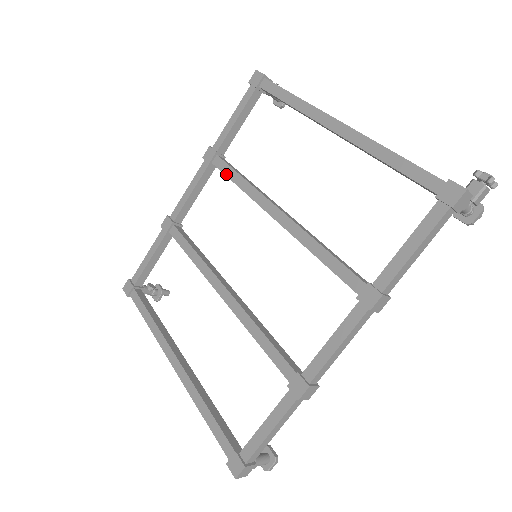
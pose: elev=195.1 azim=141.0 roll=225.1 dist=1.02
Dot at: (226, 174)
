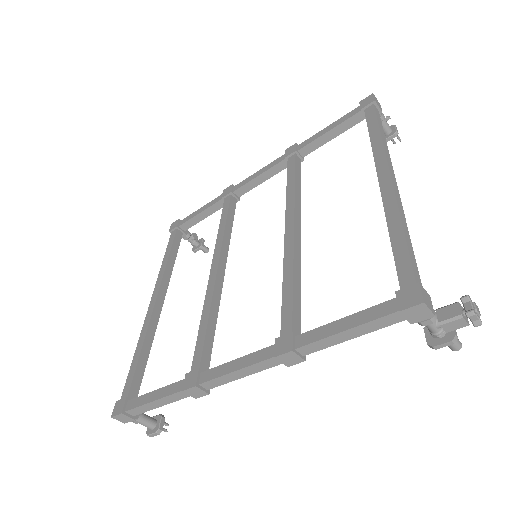
Dot at: (288, 173)
